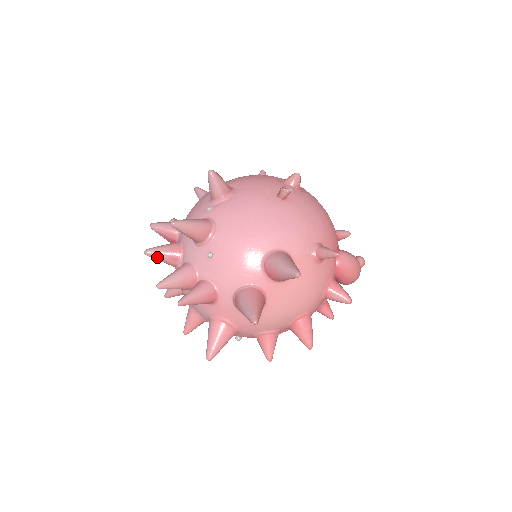
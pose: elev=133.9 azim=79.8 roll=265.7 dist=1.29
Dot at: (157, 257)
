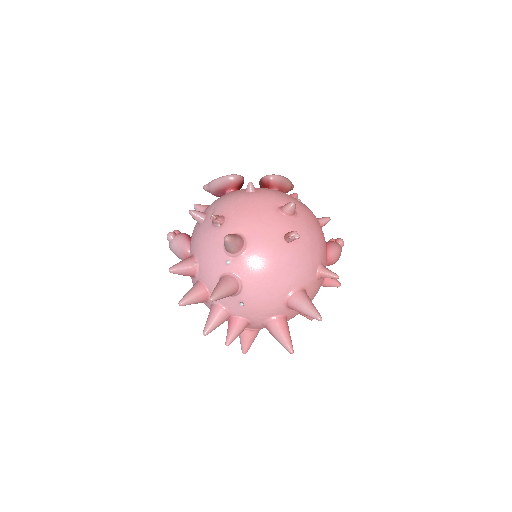
Dot at: (190, 304)
